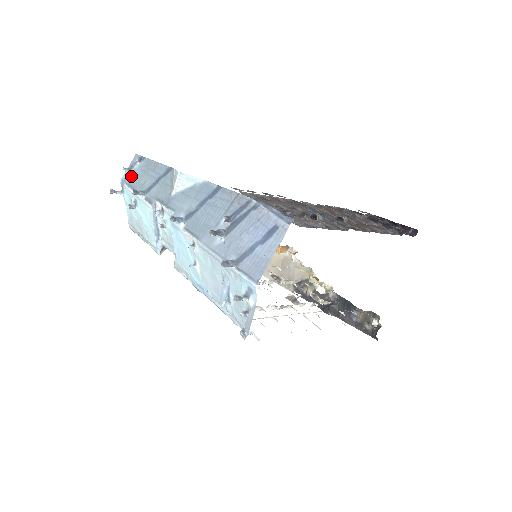
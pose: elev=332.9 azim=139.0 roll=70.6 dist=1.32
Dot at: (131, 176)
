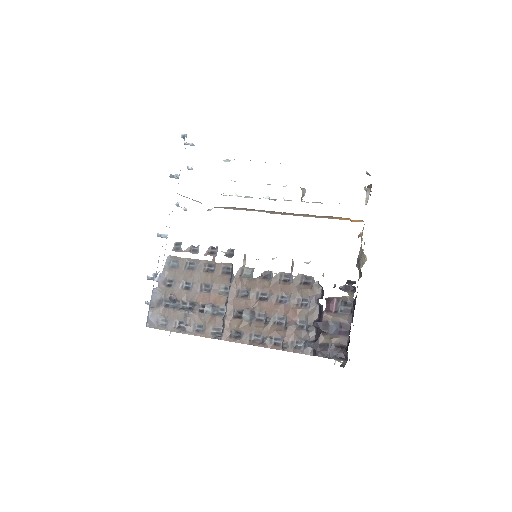
Dot at: occluded
